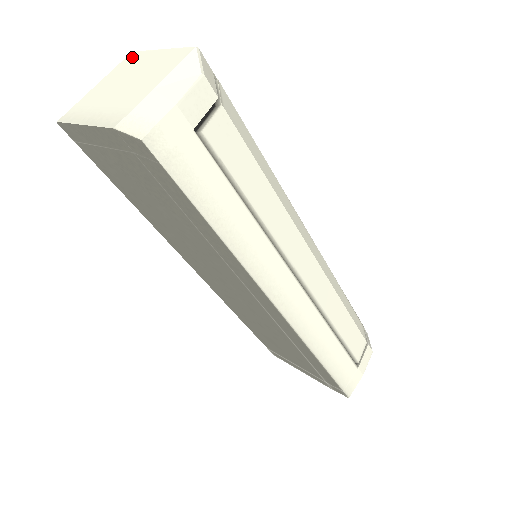
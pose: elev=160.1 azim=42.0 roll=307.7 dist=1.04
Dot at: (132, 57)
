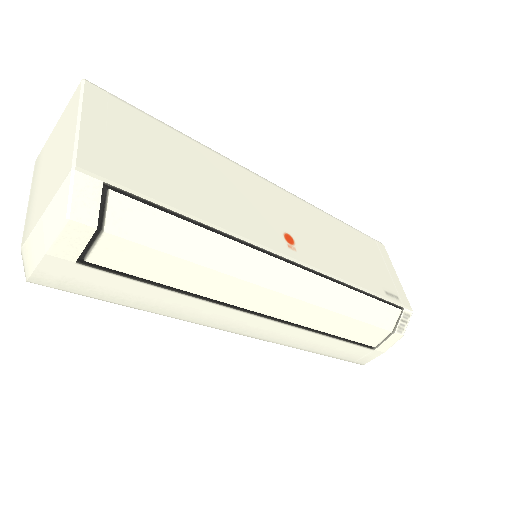
Dot at: (75, 98)
